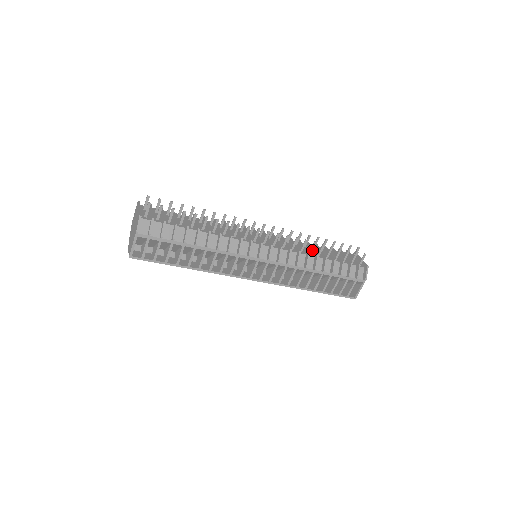
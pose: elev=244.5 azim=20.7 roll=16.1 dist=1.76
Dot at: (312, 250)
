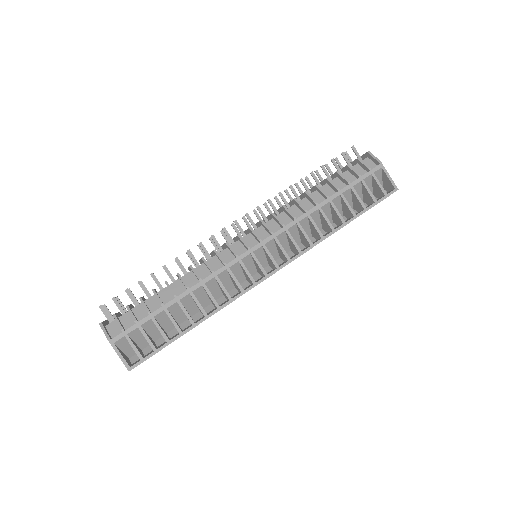
Dot at: (297, 195)
